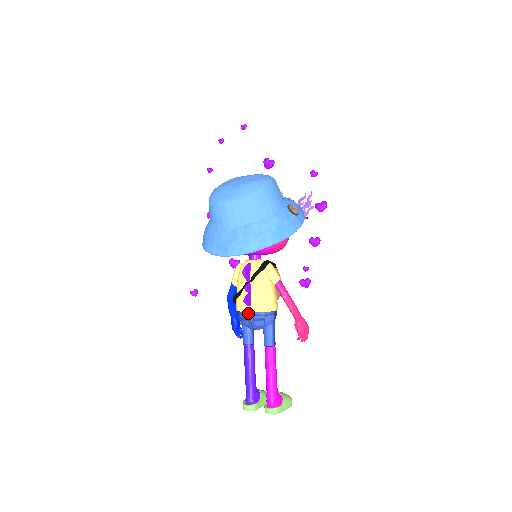
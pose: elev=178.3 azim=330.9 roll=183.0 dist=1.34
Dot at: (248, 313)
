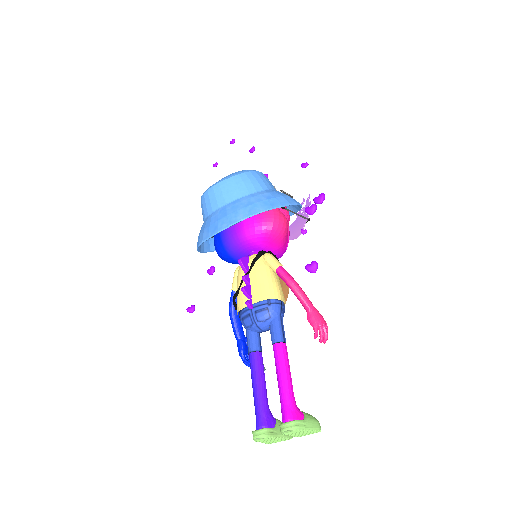
Dot at: (248, 303)
